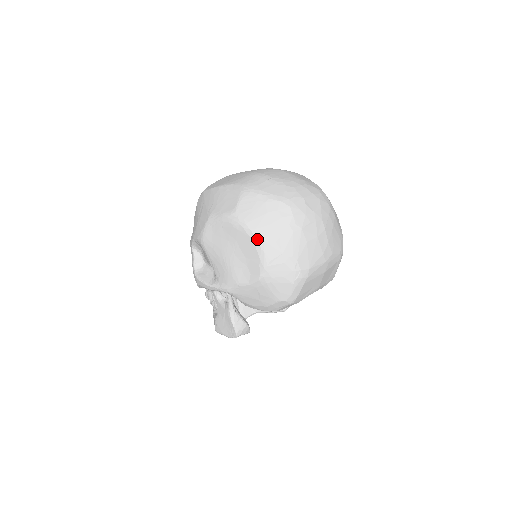
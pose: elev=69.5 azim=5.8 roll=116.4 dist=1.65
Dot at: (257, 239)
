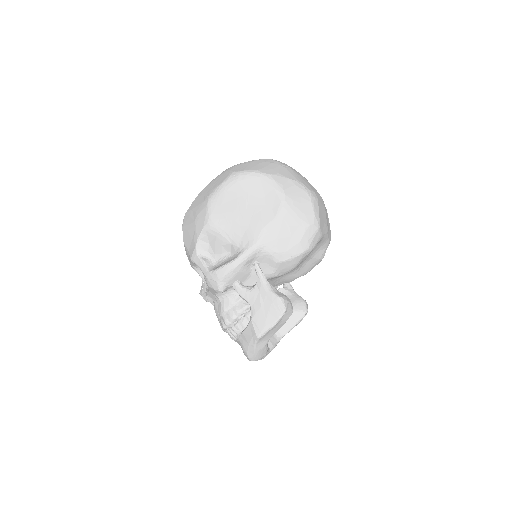
Dot at: (263, 175)
